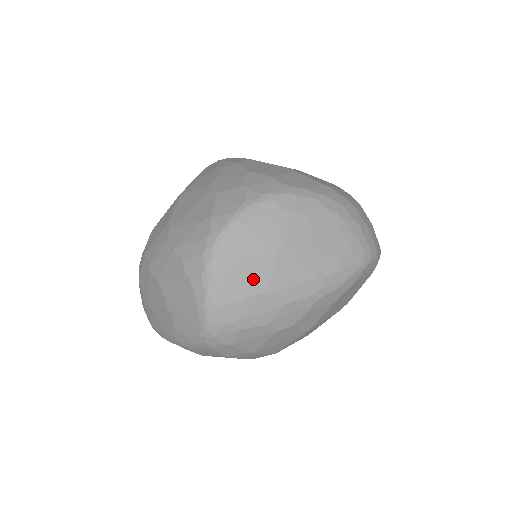
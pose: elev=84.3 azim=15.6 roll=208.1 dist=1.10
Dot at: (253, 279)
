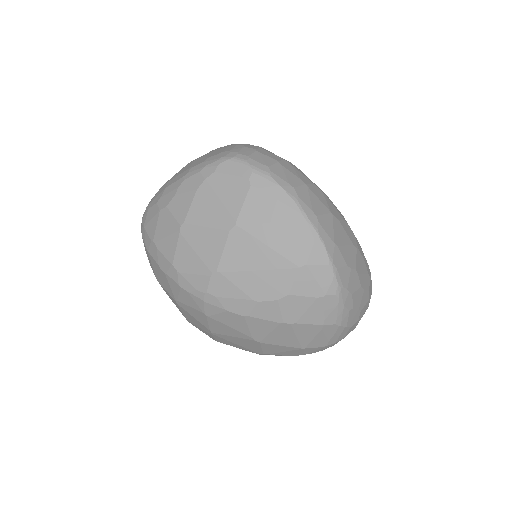
Dot at: occluded
